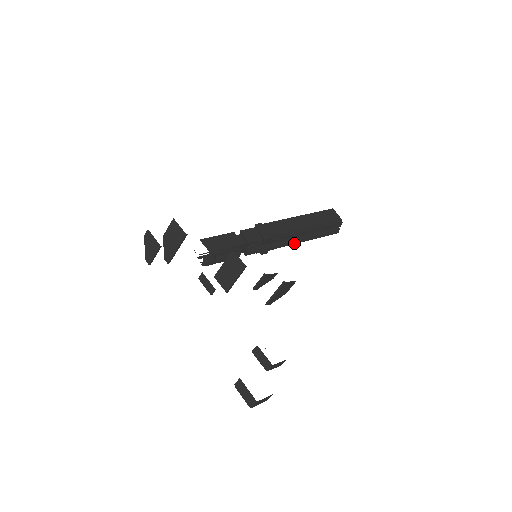
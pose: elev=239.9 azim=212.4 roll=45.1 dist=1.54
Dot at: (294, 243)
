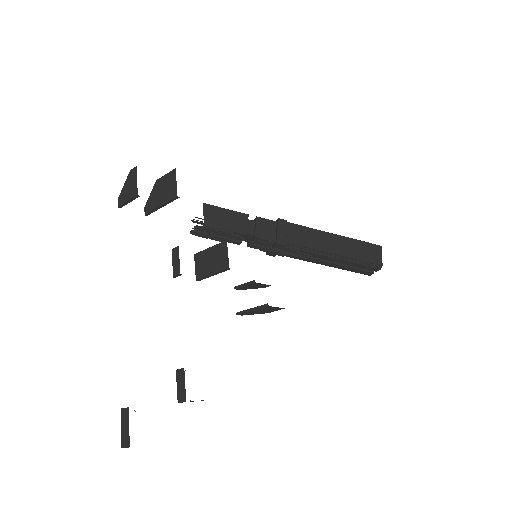
Dot at: (312, 261)
